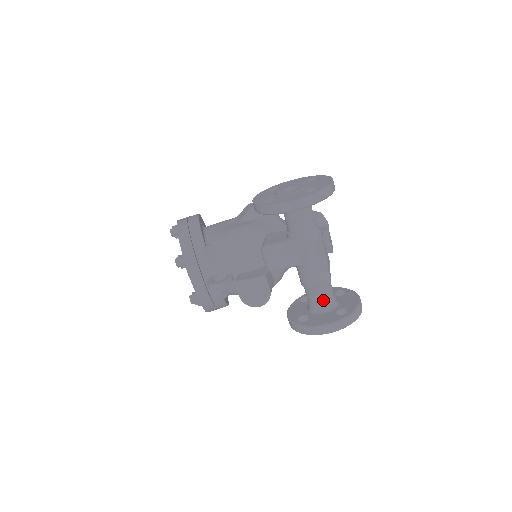
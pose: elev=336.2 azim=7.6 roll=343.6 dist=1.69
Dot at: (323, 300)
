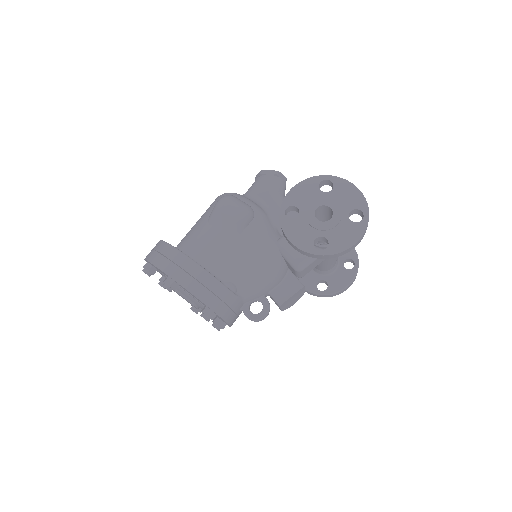
Dot at: (334, 265)
